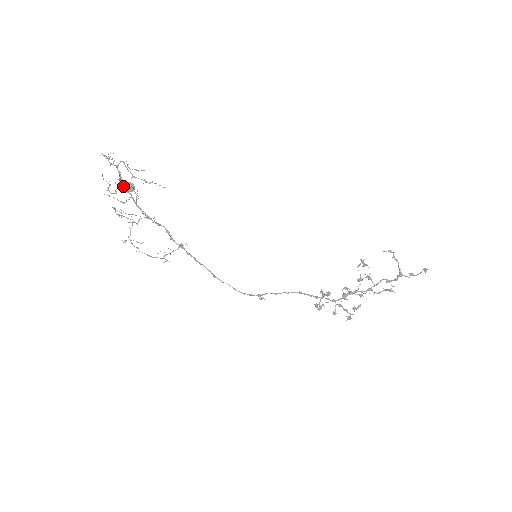
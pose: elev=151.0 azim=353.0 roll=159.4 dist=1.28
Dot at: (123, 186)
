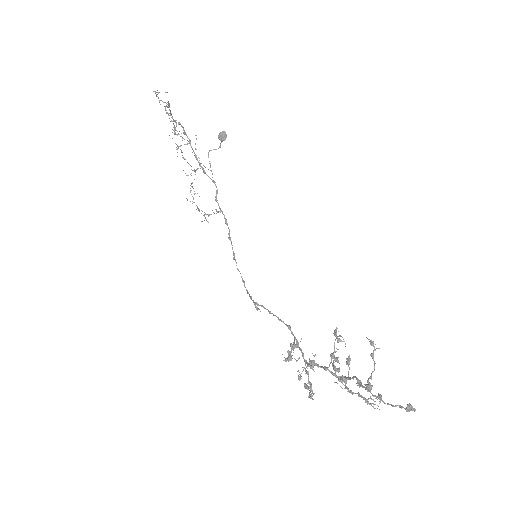
Dot at: (184, 130)
